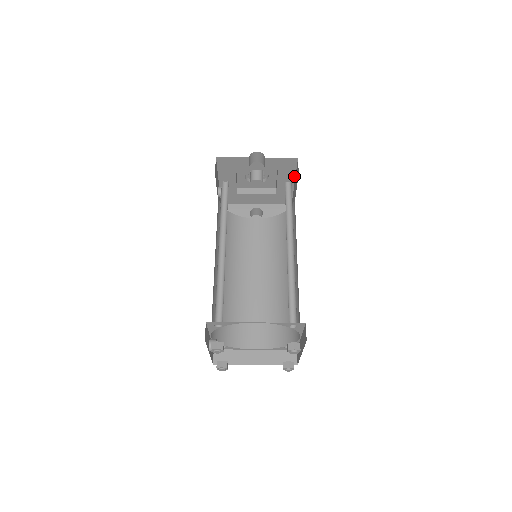
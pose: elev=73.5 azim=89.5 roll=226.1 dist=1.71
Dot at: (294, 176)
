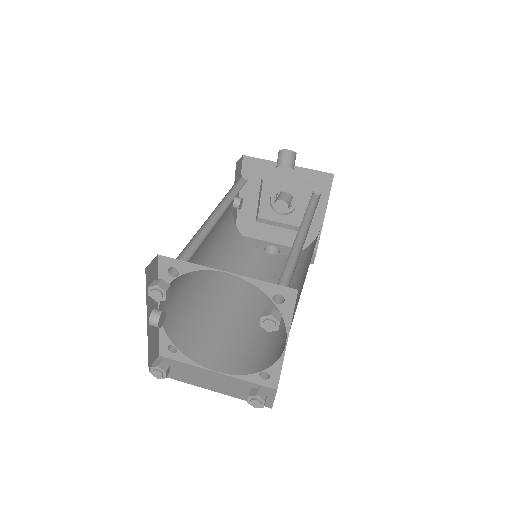
Dot at: (326, 204)
